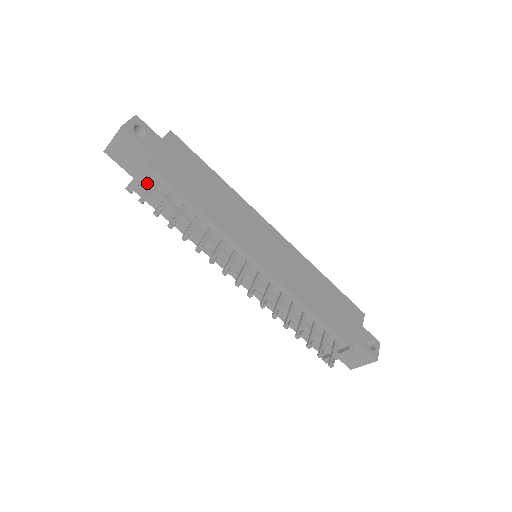
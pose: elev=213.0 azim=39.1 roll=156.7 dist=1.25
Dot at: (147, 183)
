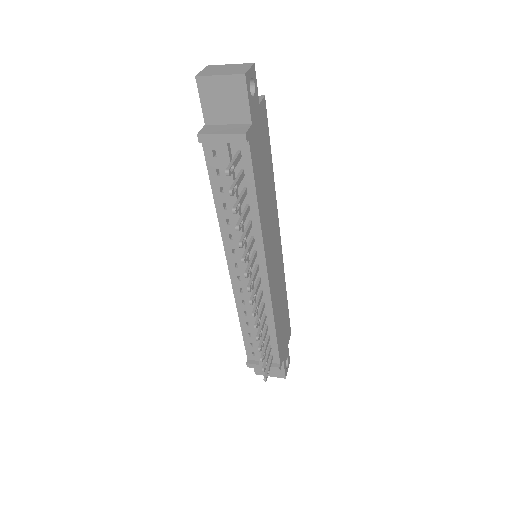
Dot at: (229, 147)
